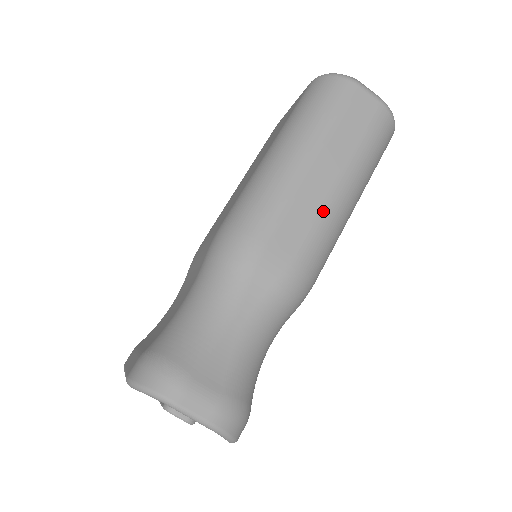
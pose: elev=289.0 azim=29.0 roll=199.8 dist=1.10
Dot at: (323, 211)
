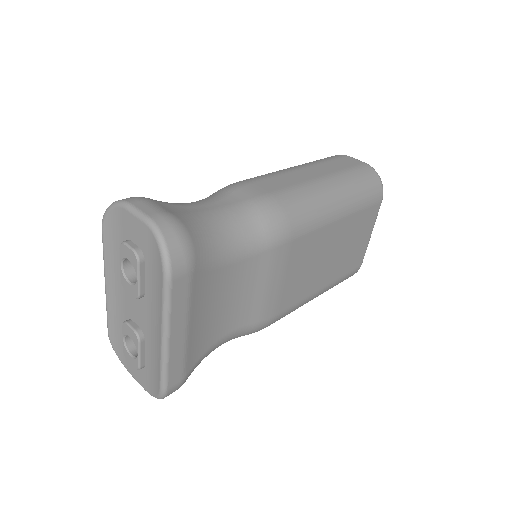
Dot at: (303, 184)
